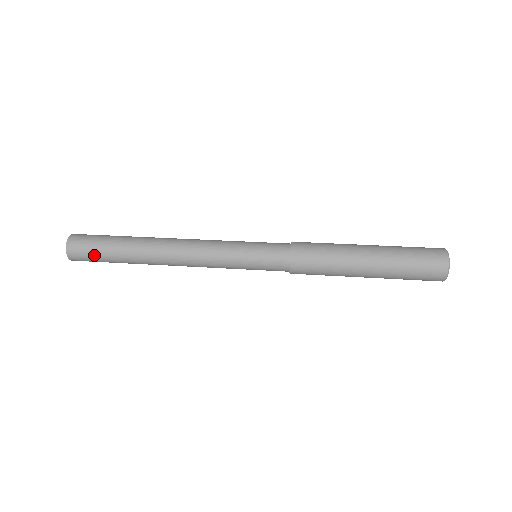
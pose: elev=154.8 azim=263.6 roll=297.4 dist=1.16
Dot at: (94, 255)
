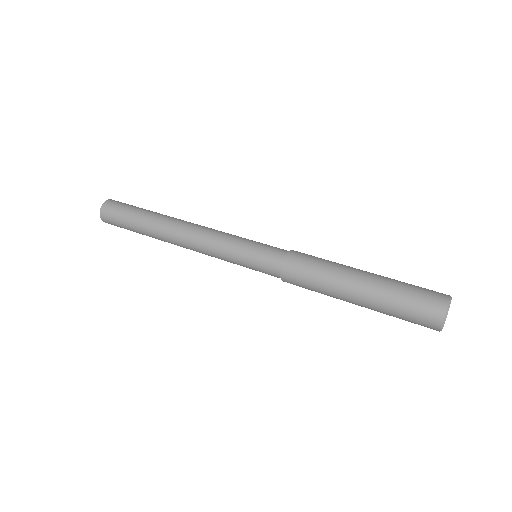
Dot at: (121, 225)
